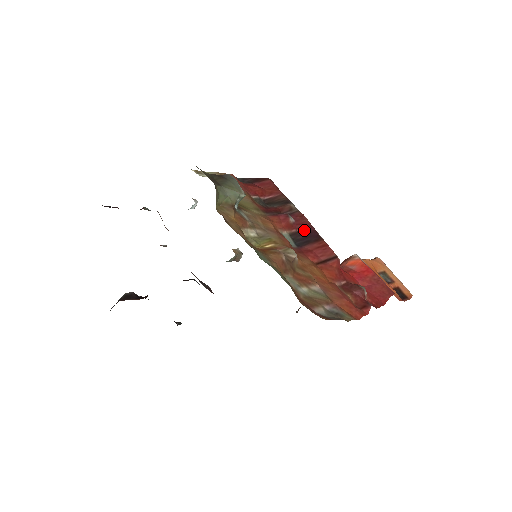
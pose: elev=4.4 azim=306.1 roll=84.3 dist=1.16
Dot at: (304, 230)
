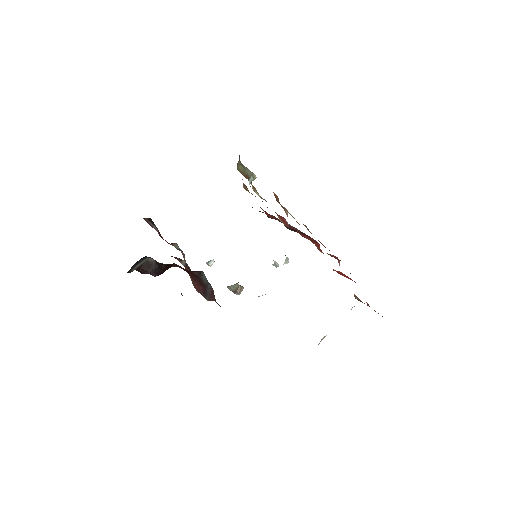
Dot at: (295, 230)
